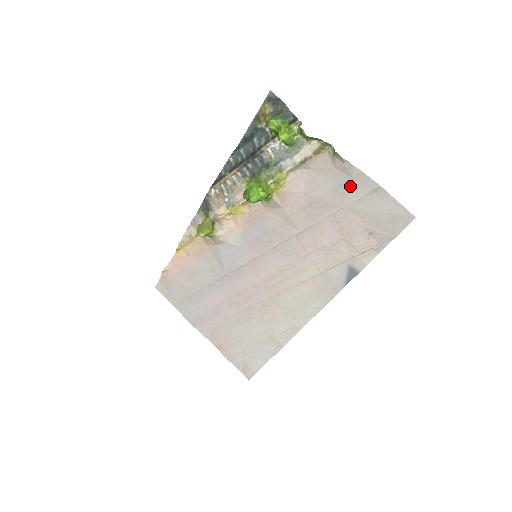
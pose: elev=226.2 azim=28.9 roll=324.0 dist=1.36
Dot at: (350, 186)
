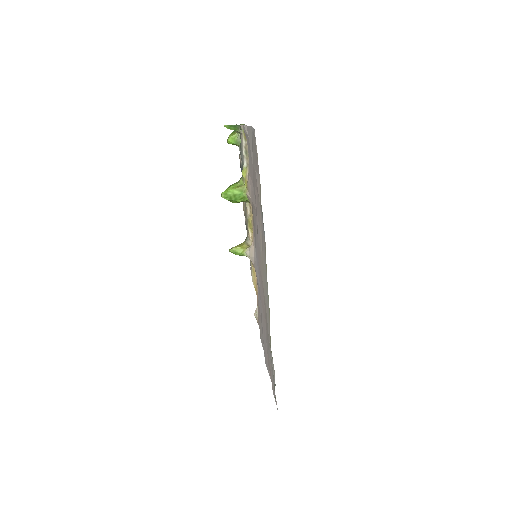
Dot at: (249, 144)
